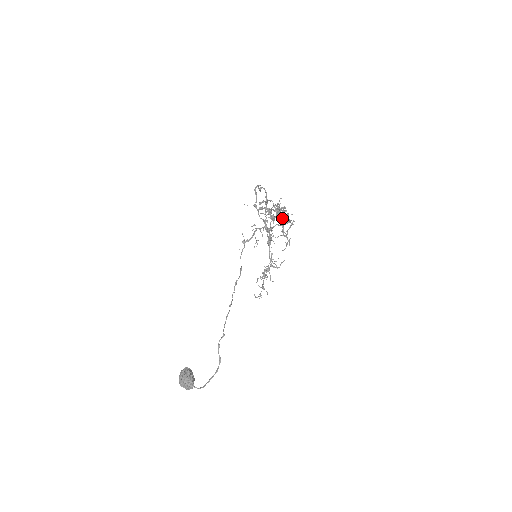
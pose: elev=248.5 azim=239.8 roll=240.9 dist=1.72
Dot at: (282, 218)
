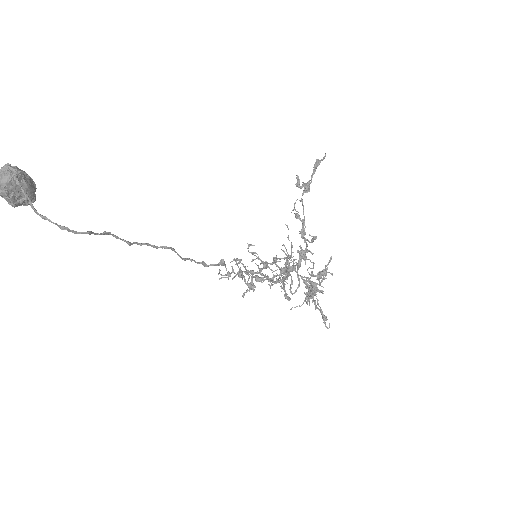
Dot at: (313, 298)
